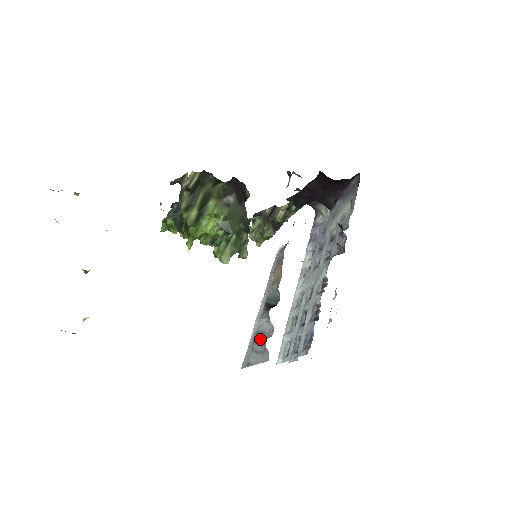
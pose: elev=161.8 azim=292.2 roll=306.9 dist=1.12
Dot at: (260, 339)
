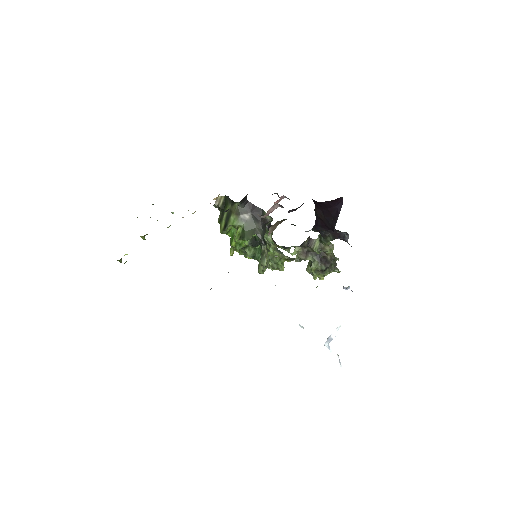
Dot at: occluded
